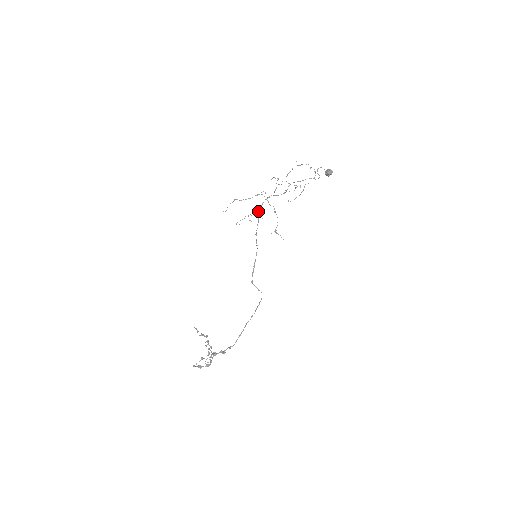
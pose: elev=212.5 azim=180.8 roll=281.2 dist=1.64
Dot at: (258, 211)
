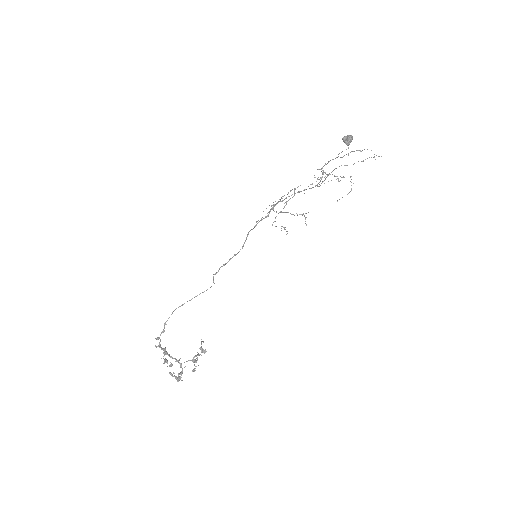
Dot at: (299, 214)
